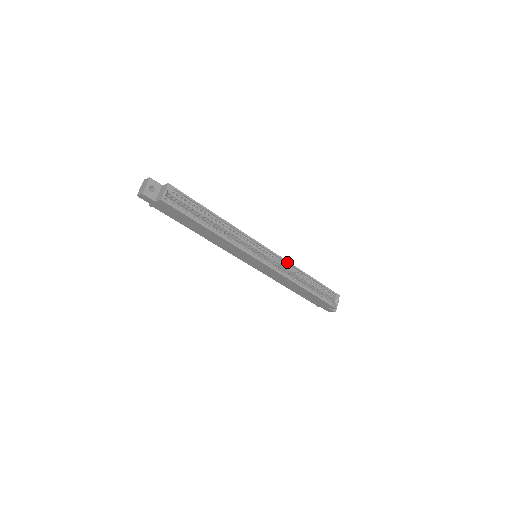
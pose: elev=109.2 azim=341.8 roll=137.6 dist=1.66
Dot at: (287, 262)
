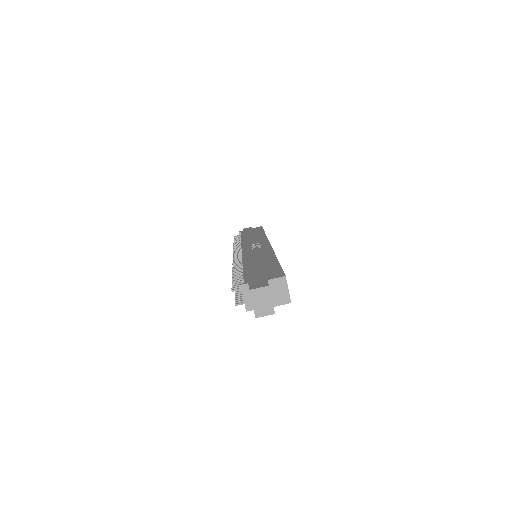
Dot at: occluded
